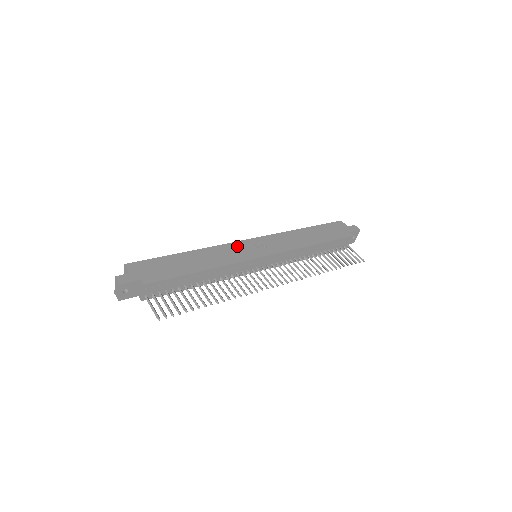
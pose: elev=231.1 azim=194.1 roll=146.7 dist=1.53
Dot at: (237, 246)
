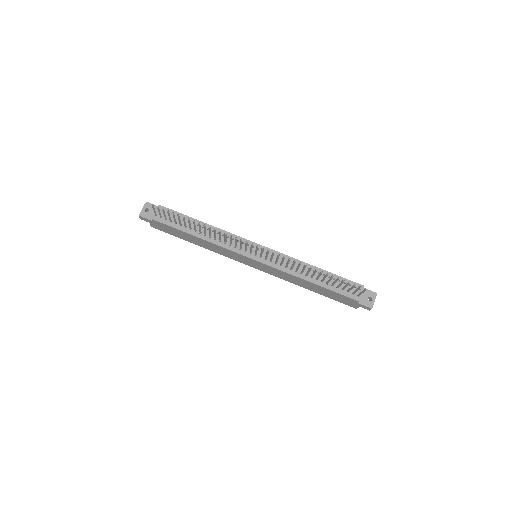
Dot at: occluded
